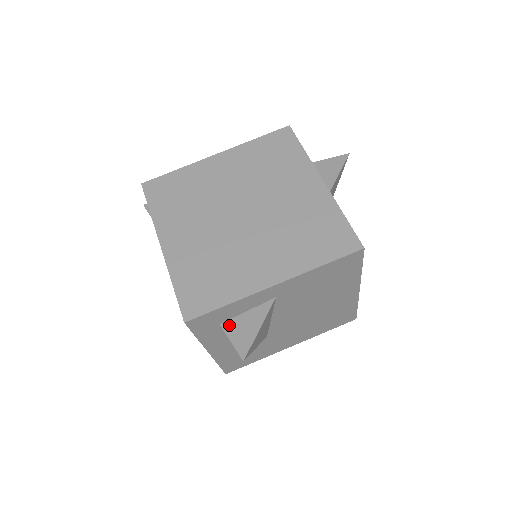
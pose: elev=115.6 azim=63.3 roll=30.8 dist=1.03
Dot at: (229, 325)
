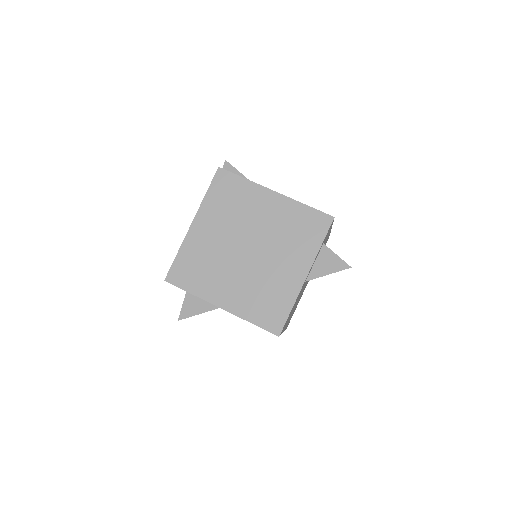
Dot at: (190, 295)
